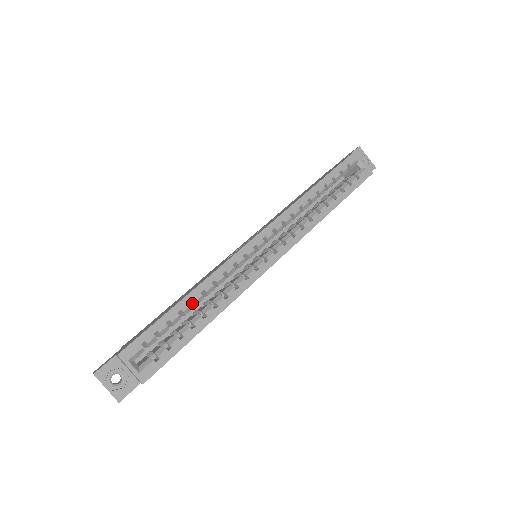
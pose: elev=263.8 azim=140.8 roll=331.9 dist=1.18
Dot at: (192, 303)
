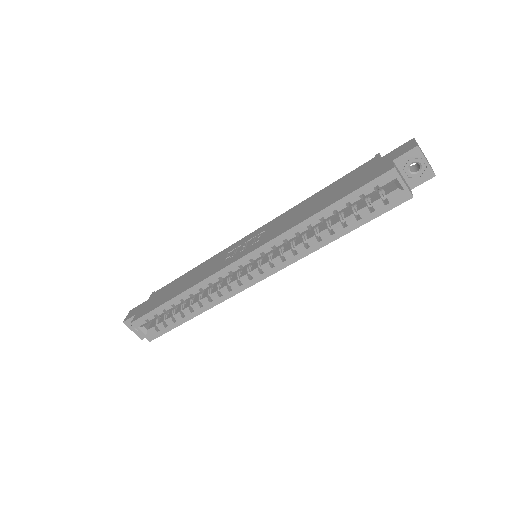
Dot at: occluded
